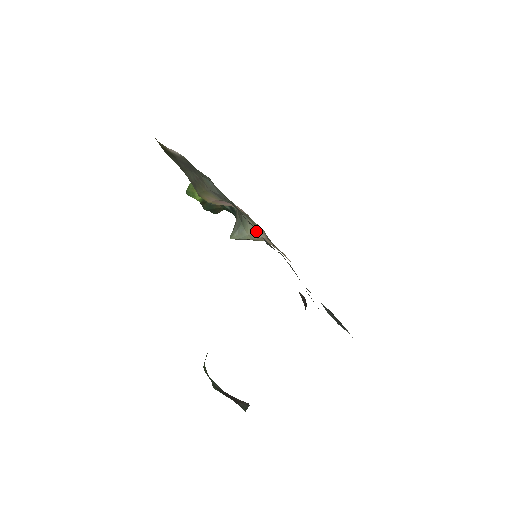
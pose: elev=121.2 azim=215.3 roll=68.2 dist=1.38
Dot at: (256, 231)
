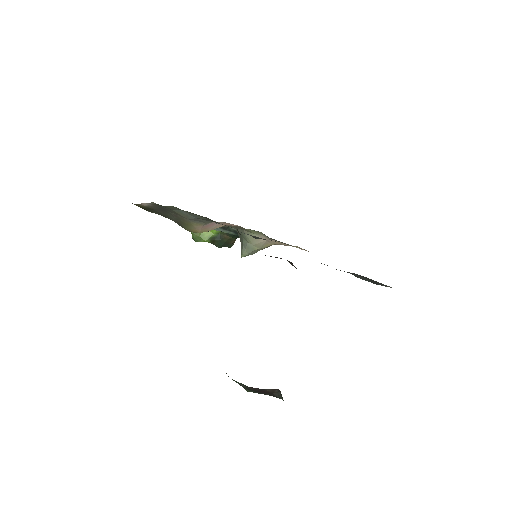
Dot at: occluded
